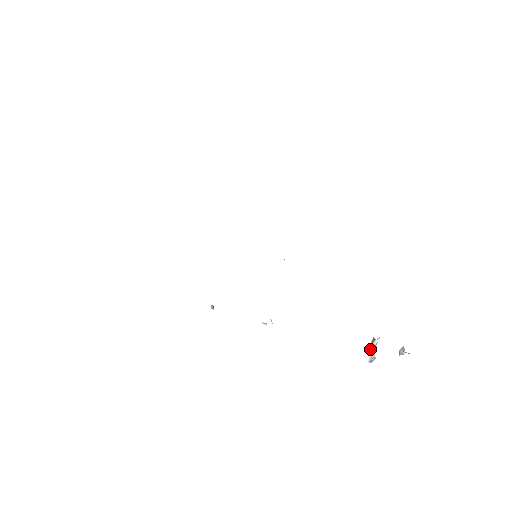
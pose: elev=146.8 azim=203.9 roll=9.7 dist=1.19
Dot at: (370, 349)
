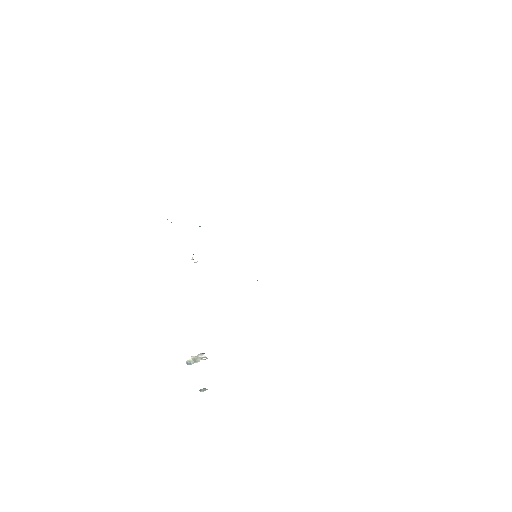
Dot at: occluded
